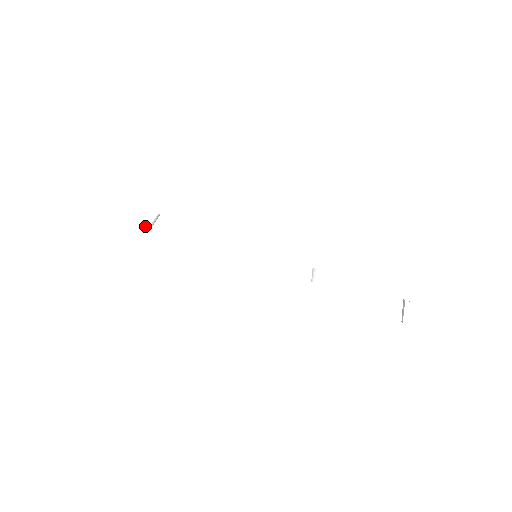
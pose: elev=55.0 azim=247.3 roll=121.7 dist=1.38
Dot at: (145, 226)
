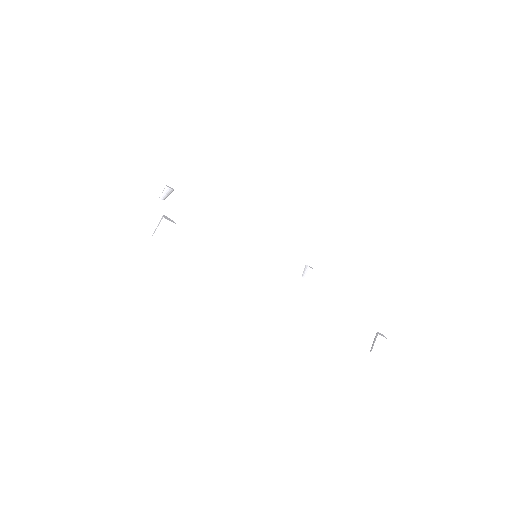
Dot at: (163, 233)
